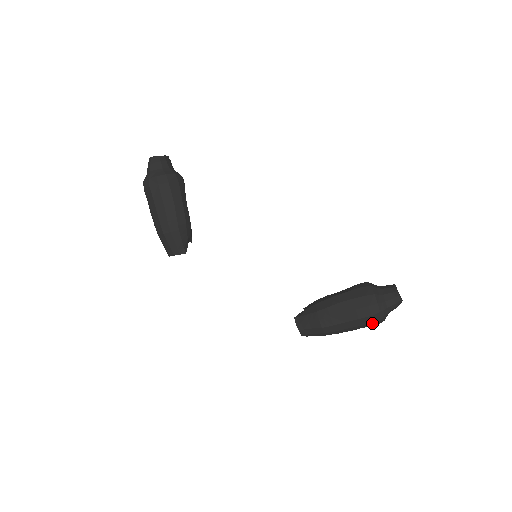
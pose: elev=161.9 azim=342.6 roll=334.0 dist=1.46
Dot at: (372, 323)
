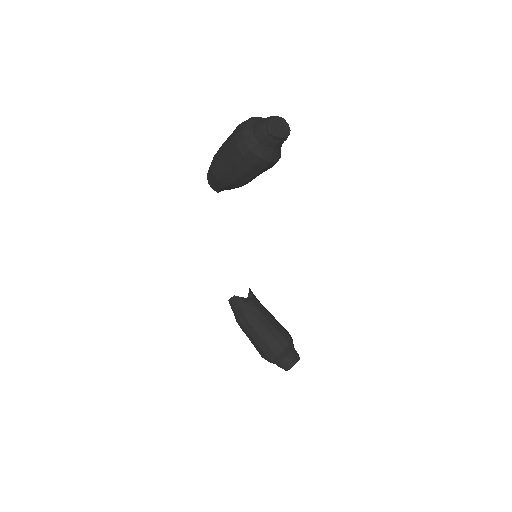
Dot at: occluded
